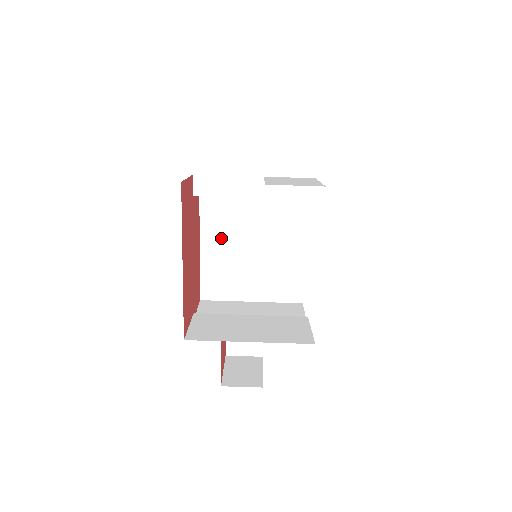
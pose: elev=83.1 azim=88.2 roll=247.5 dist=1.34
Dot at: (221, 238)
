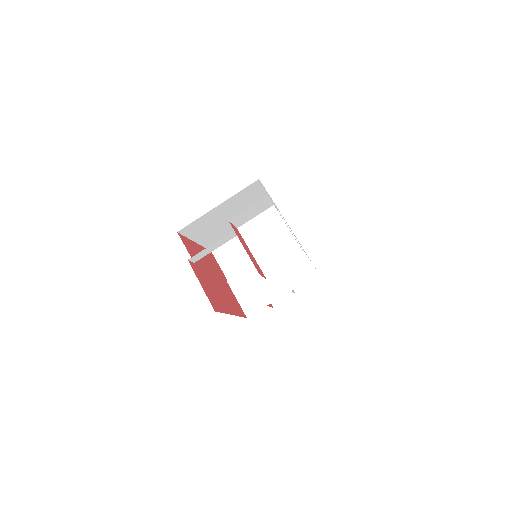
Dot at: (208, 232)
